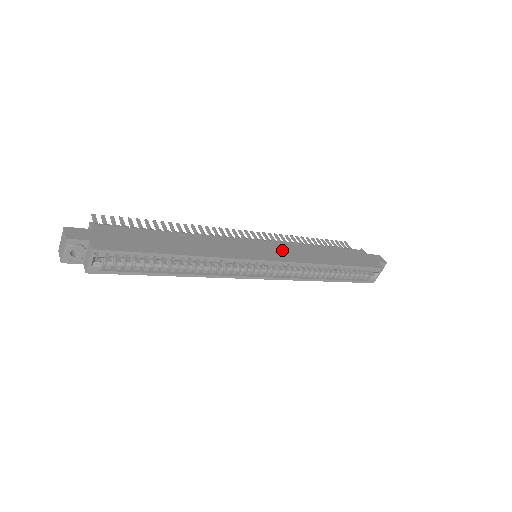
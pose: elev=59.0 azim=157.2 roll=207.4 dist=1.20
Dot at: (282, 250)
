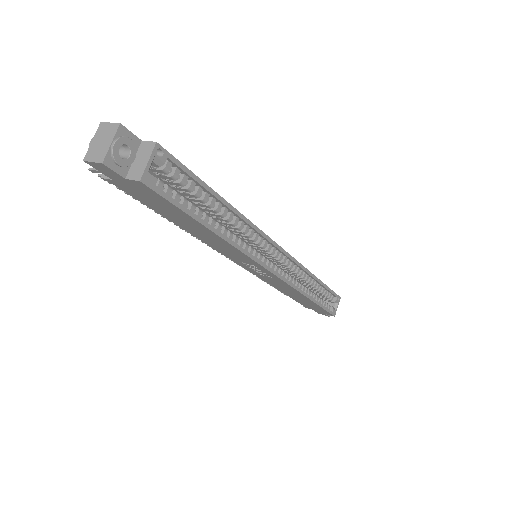
Dot at: occluded
